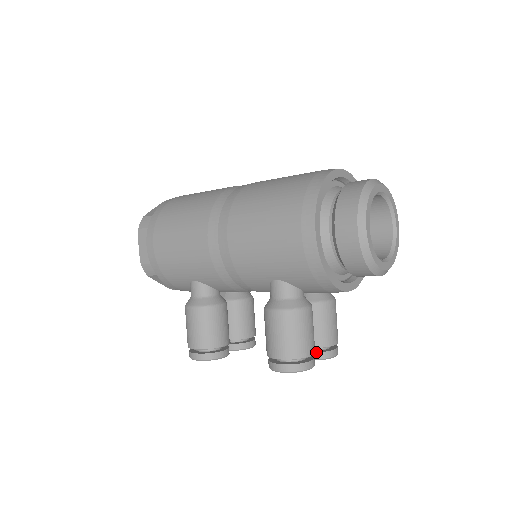
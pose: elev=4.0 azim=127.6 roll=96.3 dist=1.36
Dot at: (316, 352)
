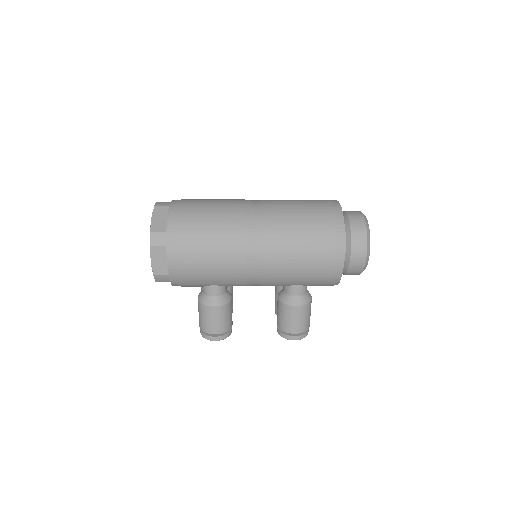
Dot at: occluded
